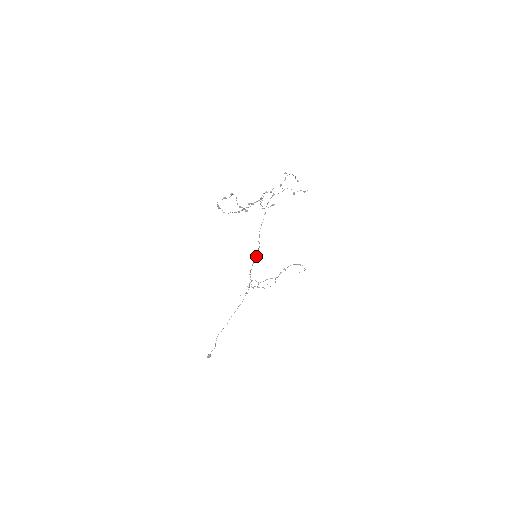
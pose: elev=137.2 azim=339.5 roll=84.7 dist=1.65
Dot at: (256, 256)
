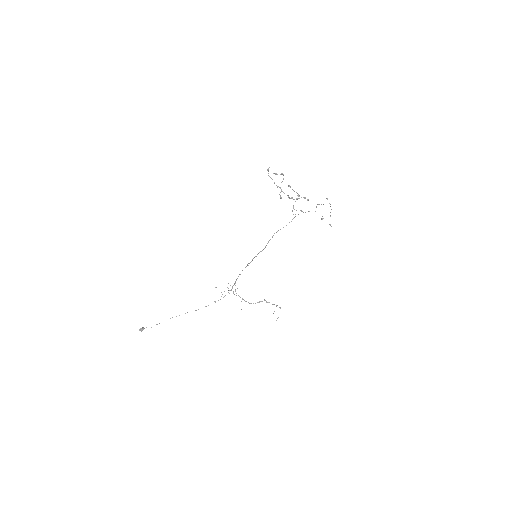
Dot at: (256, 256)
